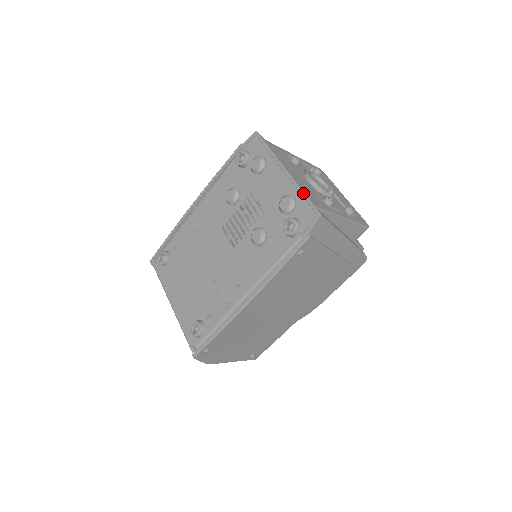
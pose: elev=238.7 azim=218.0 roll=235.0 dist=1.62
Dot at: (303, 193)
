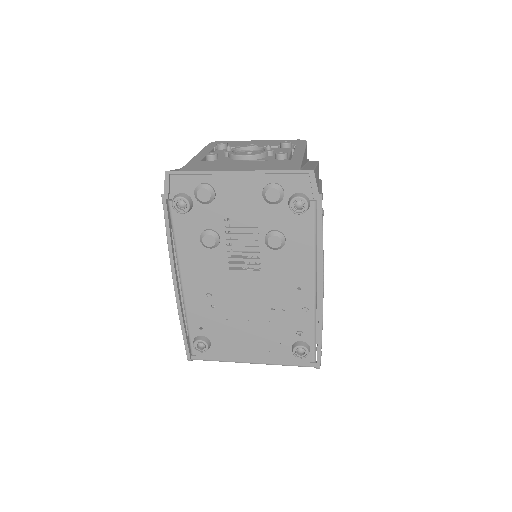
Dot at: (277, 172)
